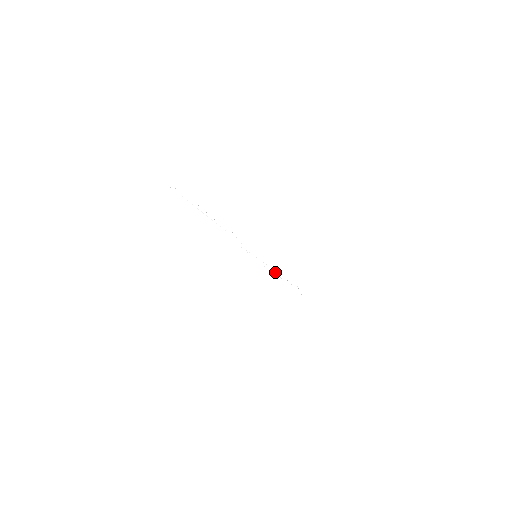
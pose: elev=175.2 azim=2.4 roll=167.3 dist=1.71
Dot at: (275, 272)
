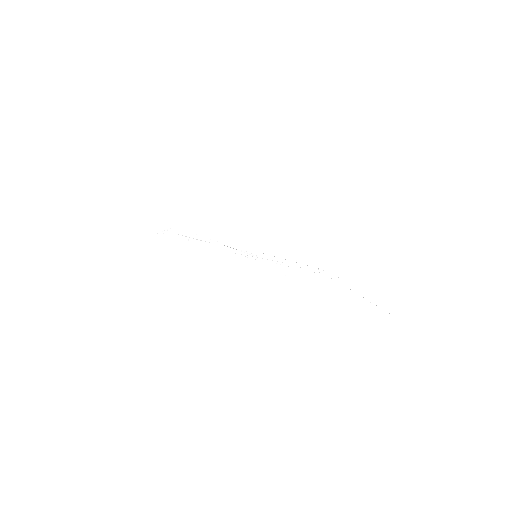
Dot at: (282, 264)
